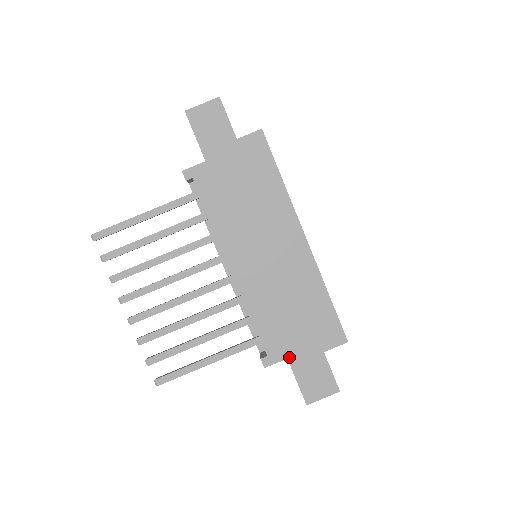
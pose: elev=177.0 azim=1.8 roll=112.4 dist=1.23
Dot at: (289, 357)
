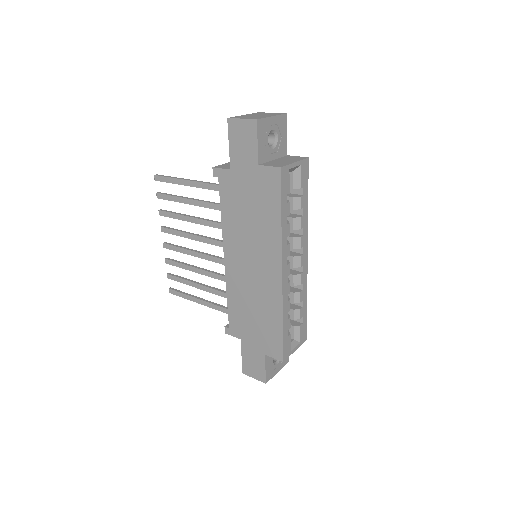
Dot at: (242, 339)
